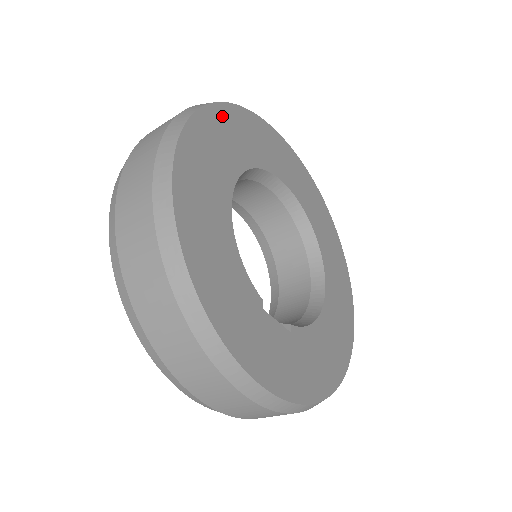
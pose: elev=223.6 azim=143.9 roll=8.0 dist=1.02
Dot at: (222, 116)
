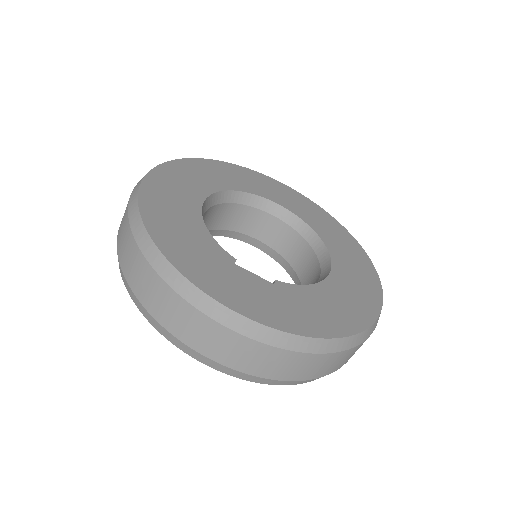
Dot at: (198, 164)
